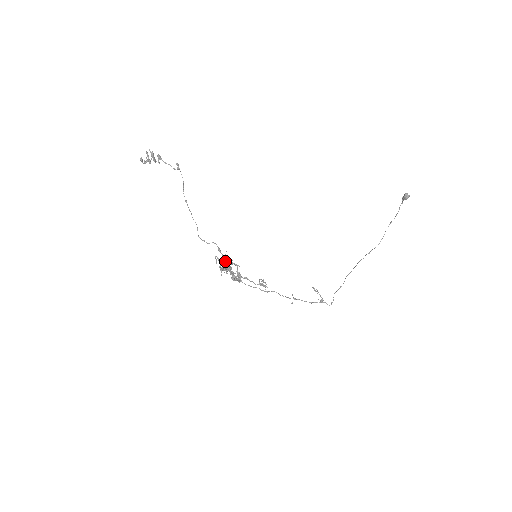
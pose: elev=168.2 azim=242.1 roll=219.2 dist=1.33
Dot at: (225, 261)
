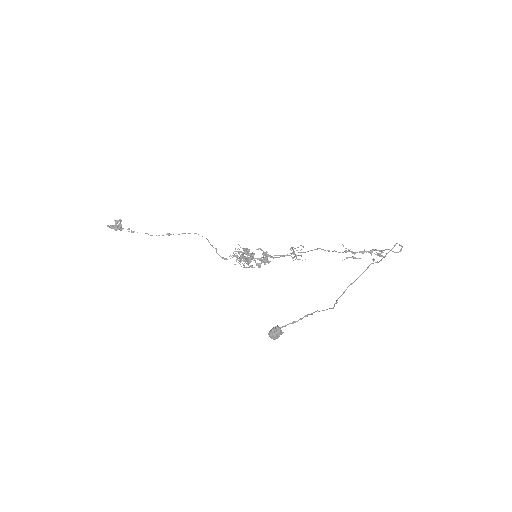
Dot at: occluded
